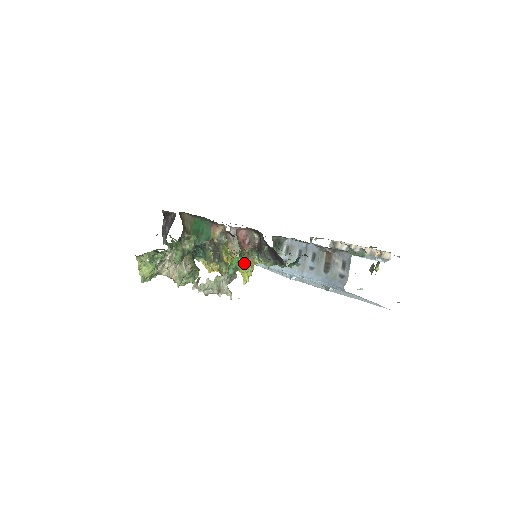
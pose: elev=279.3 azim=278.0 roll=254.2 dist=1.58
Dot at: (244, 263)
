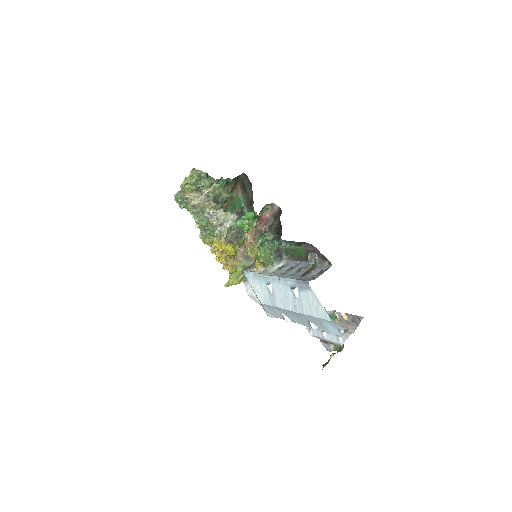
Dot at: (250, 233)
